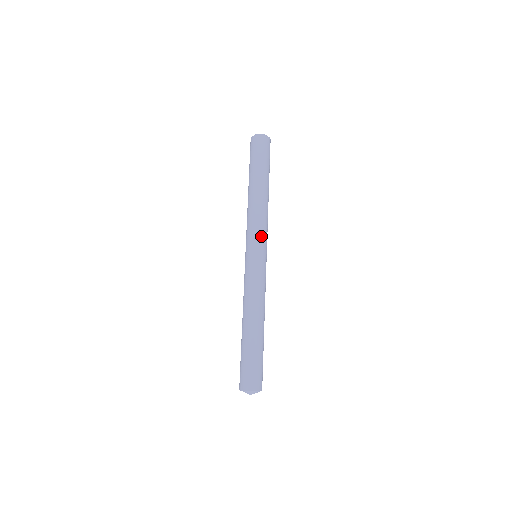
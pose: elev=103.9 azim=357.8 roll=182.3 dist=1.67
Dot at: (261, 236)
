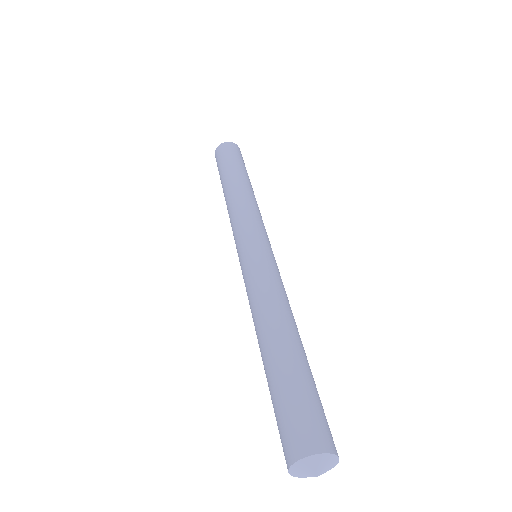
Dot at: (253, 224)
